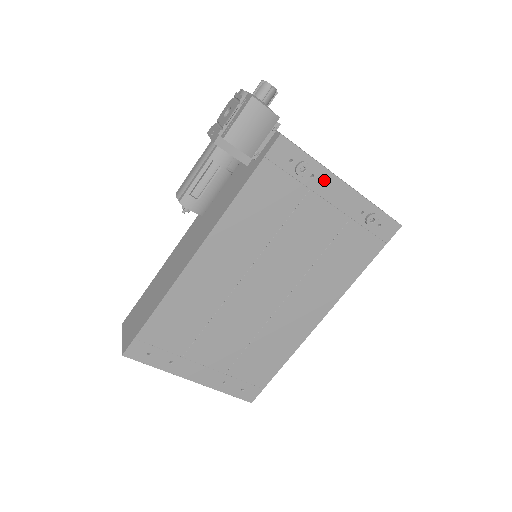
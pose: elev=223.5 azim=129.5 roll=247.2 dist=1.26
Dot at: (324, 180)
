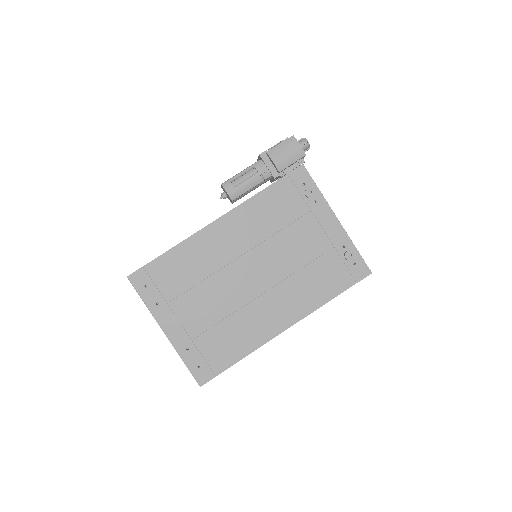
Dot at: (322, 208)
